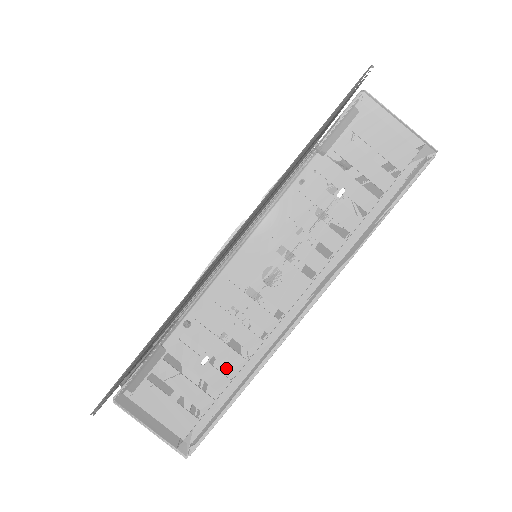
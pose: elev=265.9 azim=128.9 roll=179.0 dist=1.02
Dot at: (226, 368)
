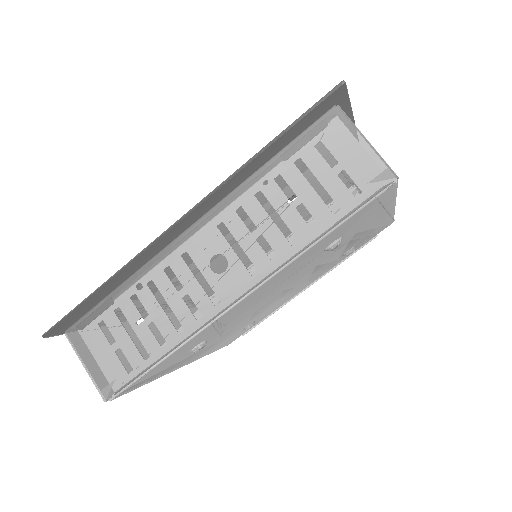
Dot at: (155, 333)
